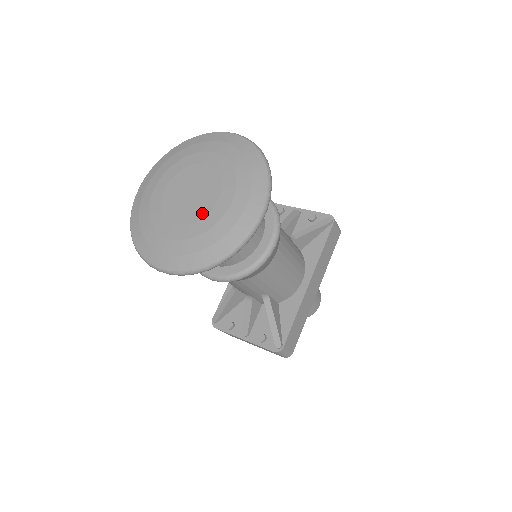
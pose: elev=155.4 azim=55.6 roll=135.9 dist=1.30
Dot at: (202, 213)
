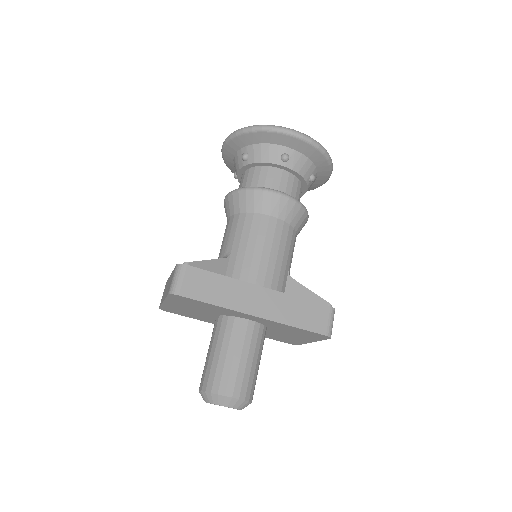
Dot at: occluded
